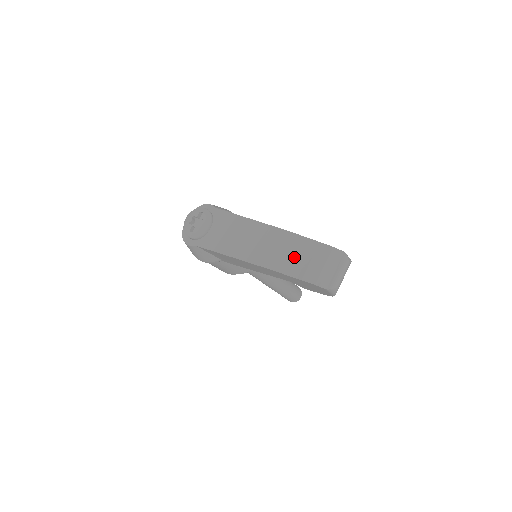
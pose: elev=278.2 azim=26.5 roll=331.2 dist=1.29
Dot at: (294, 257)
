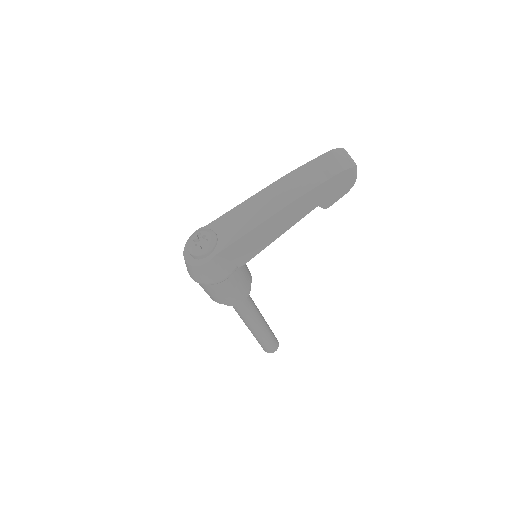
Dot at: (311, 176)
